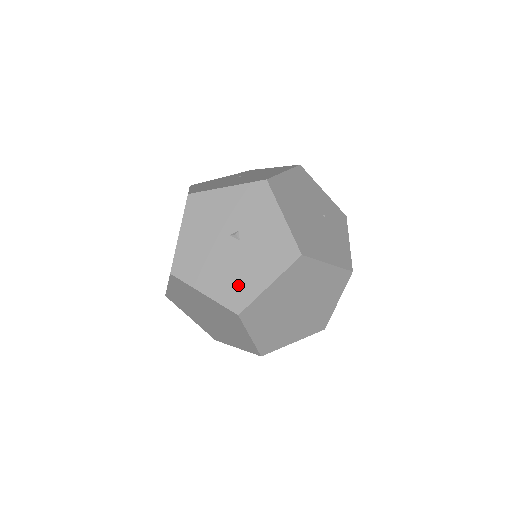
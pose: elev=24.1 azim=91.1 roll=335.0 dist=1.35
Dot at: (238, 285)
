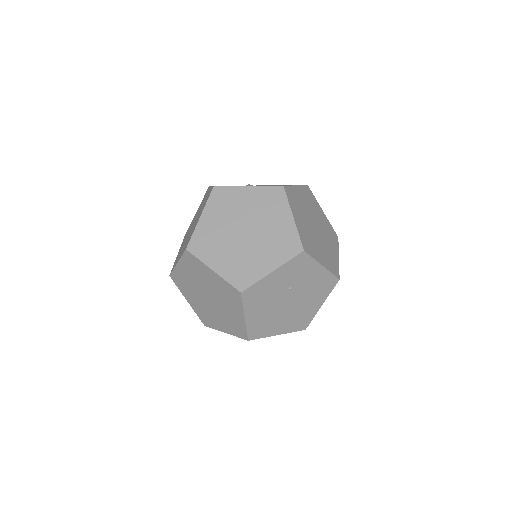
Dot at: occluded
